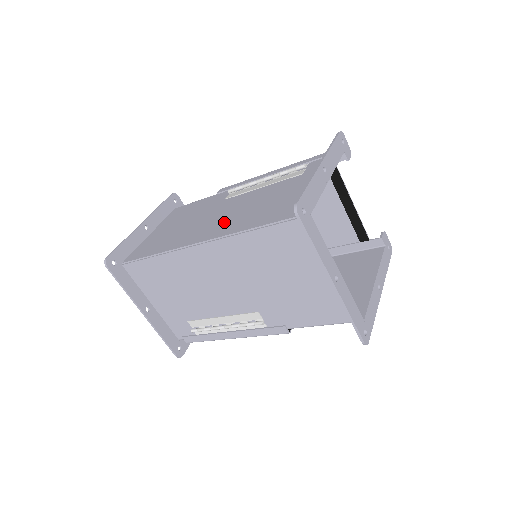
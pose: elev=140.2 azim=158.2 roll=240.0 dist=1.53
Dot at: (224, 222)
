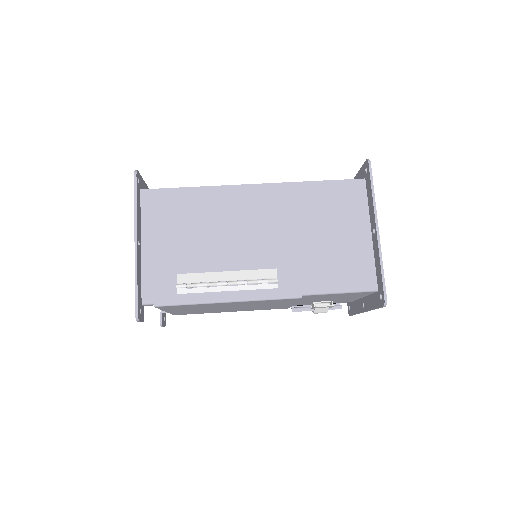
Dot at: occluded
